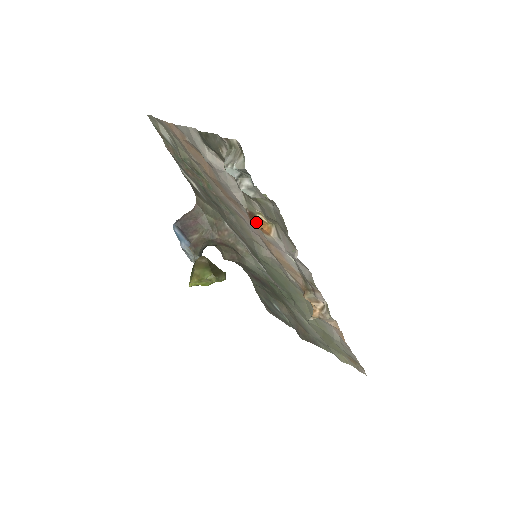
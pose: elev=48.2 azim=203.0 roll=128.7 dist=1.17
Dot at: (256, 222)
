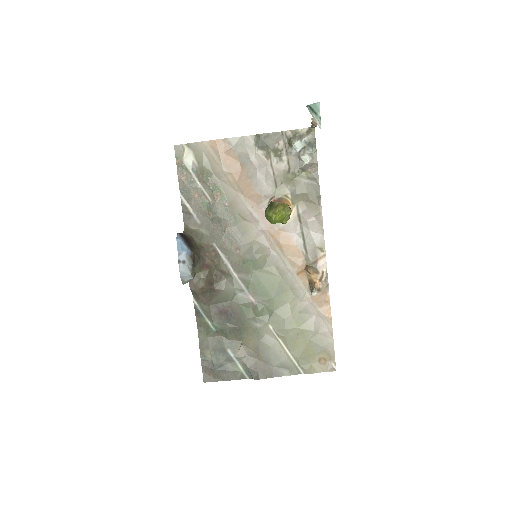
Dot at: occluded
